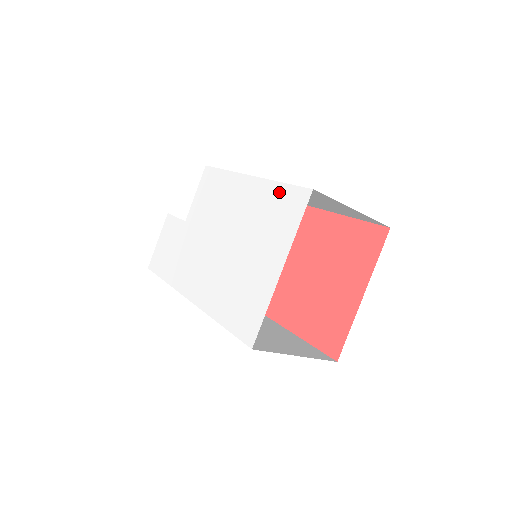
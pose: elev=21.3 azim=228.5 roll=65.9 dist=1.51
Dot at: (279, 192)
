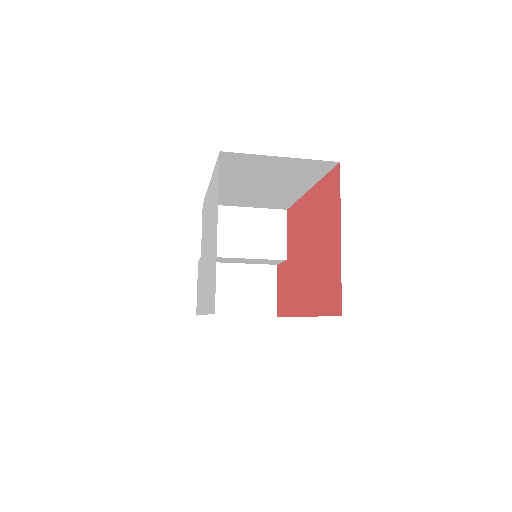
Dot at: (214, 175)
